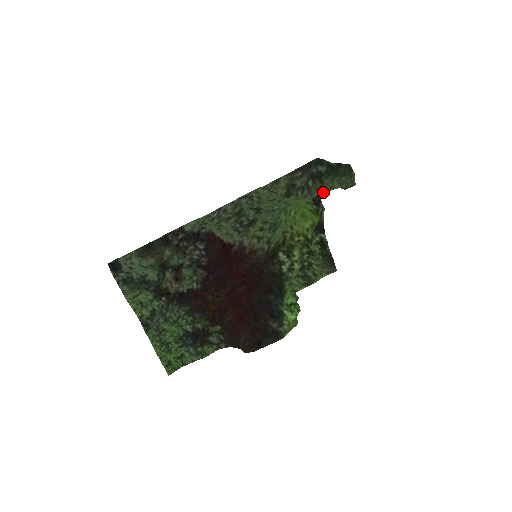
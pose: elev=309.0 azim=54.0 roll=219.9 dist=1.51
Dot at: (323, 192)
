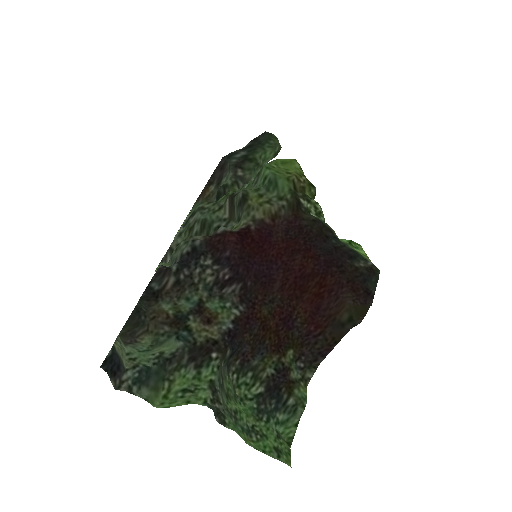
Dot at: occluded
